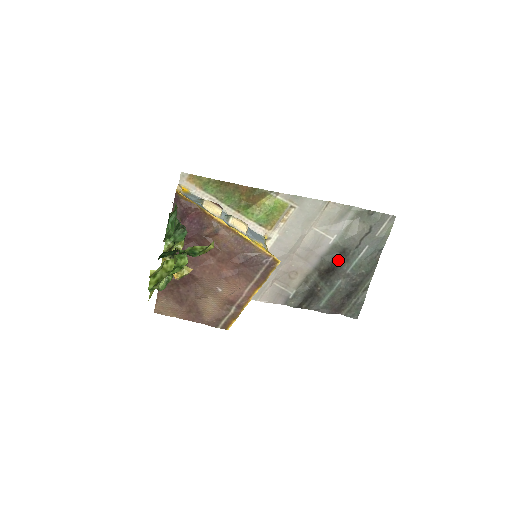
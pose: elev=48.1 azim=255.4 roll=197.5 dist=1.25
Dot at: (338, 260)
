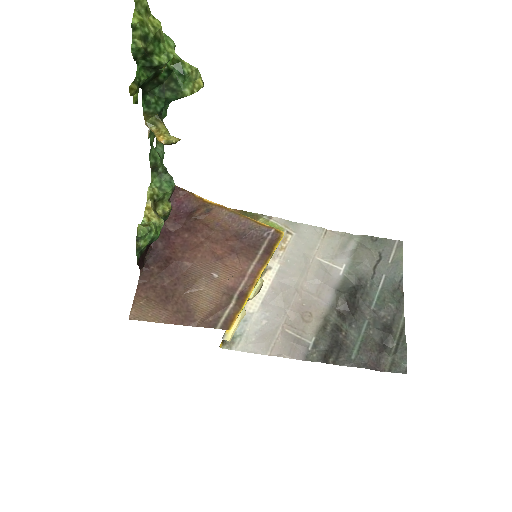
Dot at: (356, 293)
